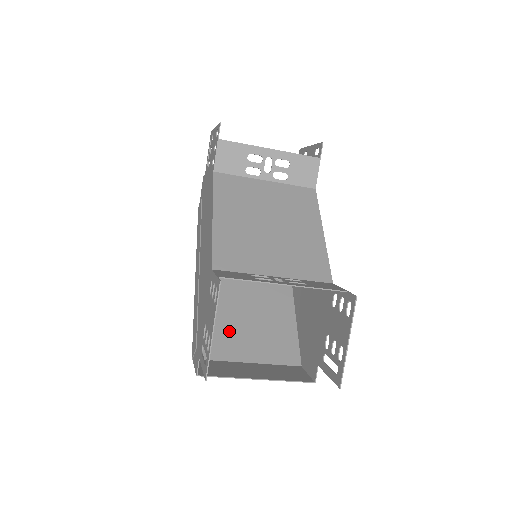
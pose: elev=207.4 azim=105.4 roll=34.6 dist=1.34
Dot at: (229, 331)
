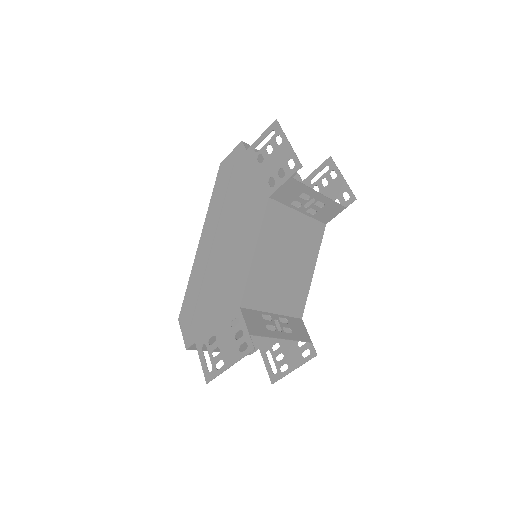
Dot at: occluded
